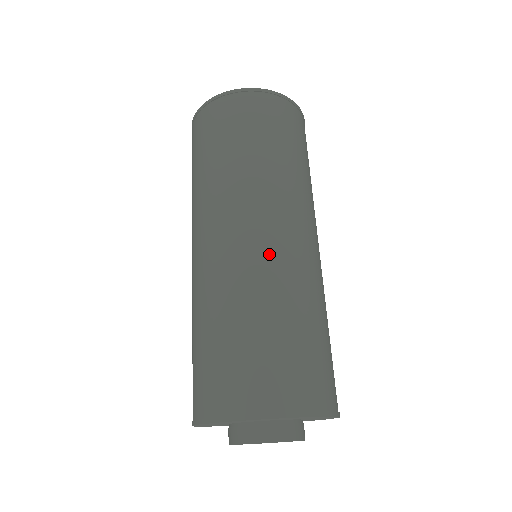
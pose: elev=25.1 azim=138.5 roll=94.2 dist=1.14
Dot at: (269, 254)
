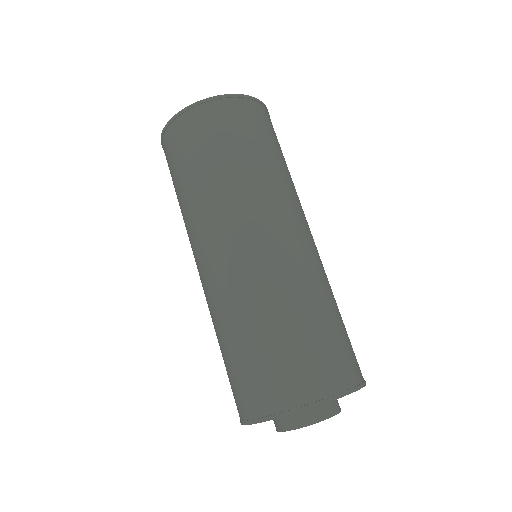
Dot at: (292, 256)
